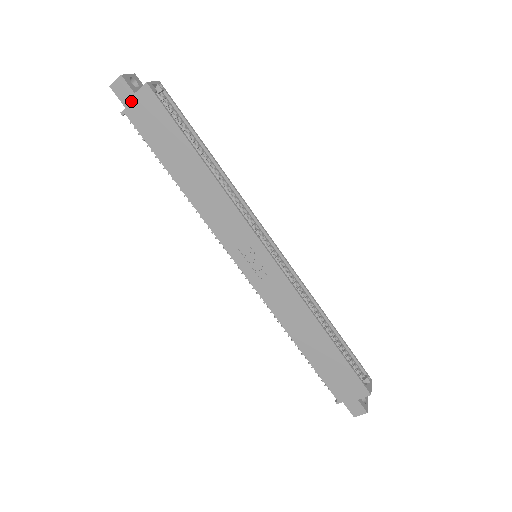
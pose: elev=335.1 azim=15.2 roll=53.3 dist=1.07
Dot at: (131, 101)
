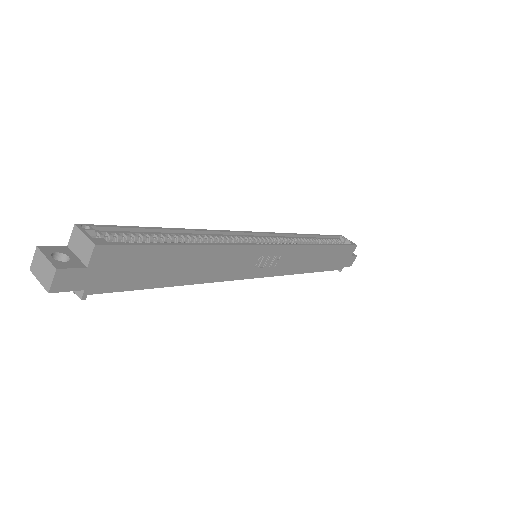
Dot at: (87, 278)
